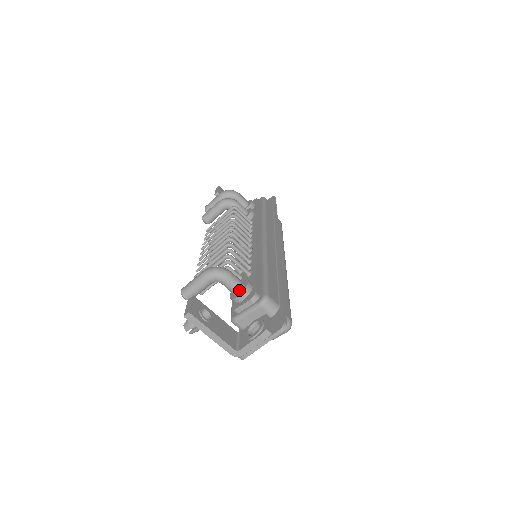
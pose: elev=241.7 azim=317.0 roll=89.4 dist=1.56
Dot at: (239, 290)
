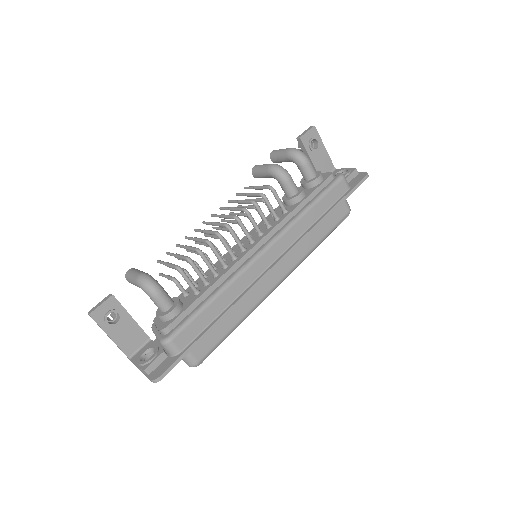
Dot at: (162, 311)
